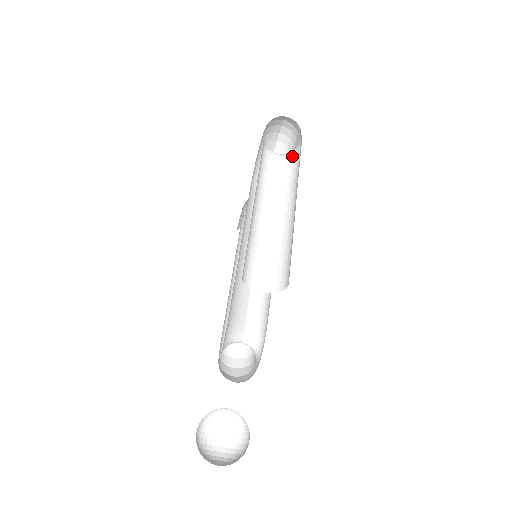
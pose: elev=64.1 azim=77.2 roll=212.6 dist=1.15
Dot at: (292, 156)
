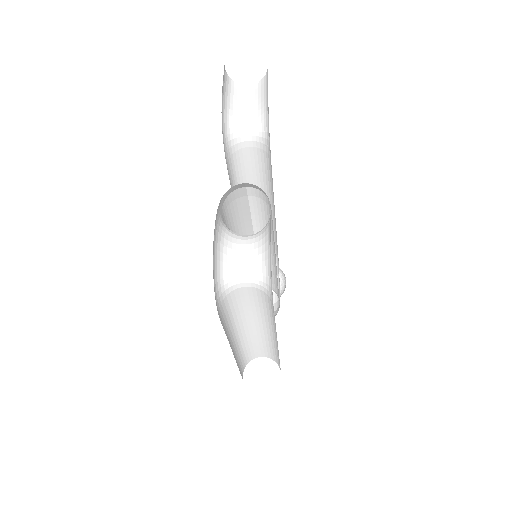
Dot at: (265, 293)
